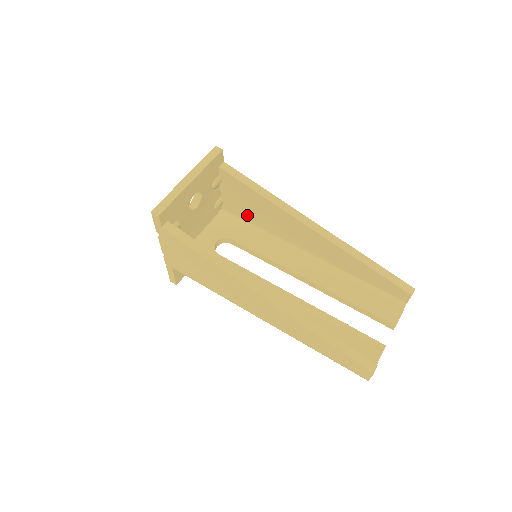
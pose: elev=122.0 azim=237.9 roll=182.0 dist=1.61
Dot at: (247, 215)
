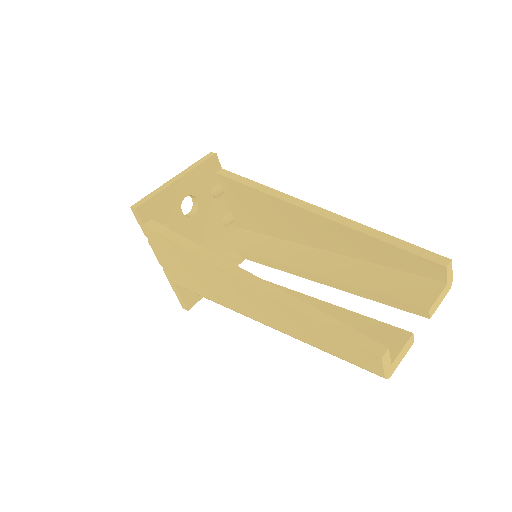
Dot at: (256, 225)
